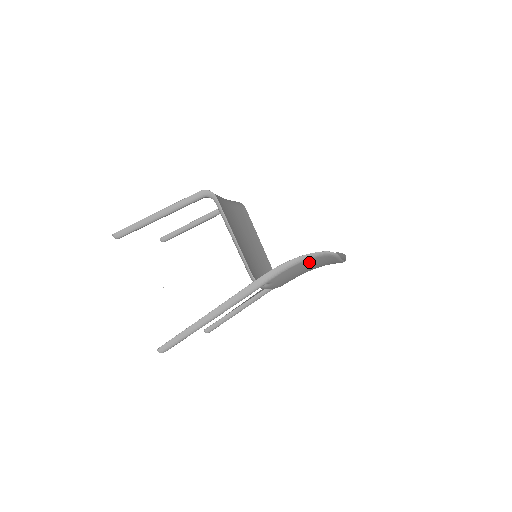
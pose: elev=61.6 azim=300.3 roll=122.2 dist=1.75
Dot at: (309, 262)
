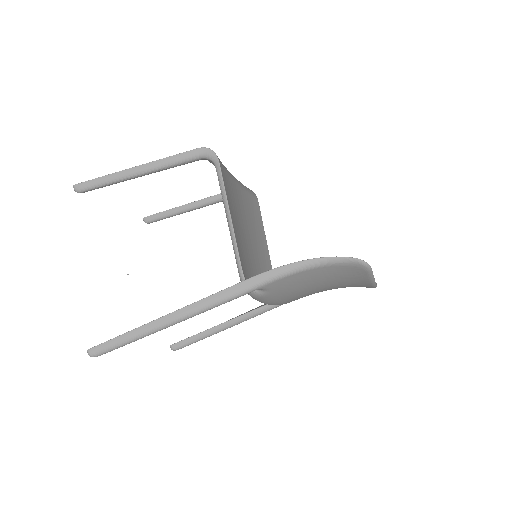
Dot at: (327, 271)
